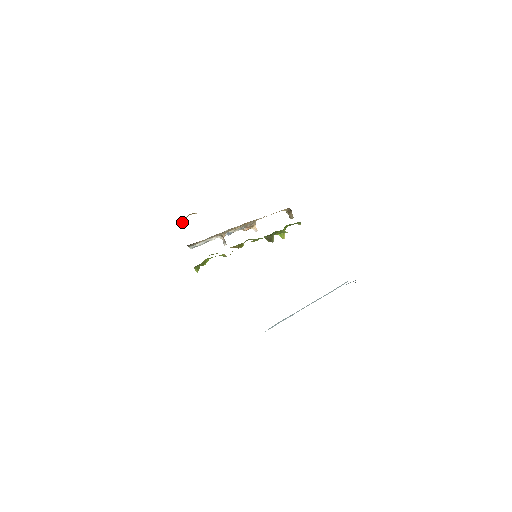
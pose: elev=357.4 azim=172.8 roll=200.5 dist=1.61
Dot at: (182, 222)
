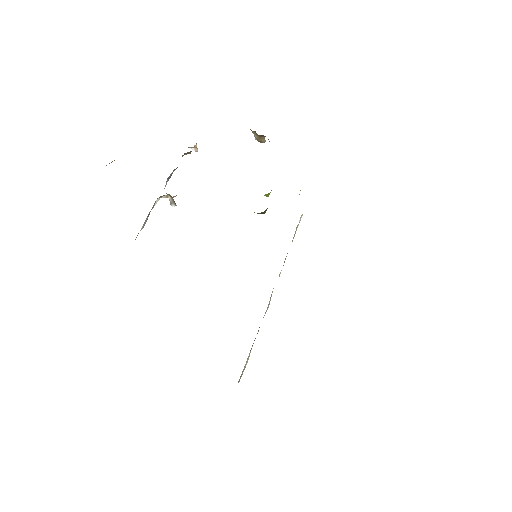
Dot at: occluded
